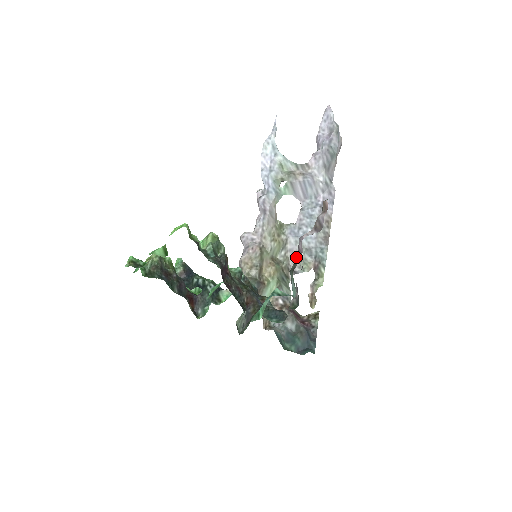
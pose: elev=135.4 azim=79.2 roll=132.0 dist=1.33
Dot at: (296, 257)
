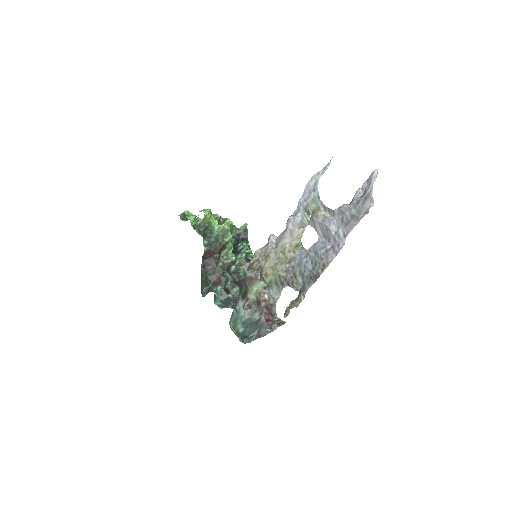
Dot at: (234, 276)
